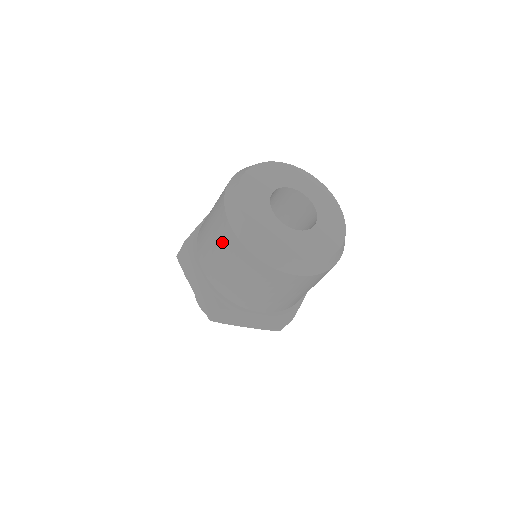
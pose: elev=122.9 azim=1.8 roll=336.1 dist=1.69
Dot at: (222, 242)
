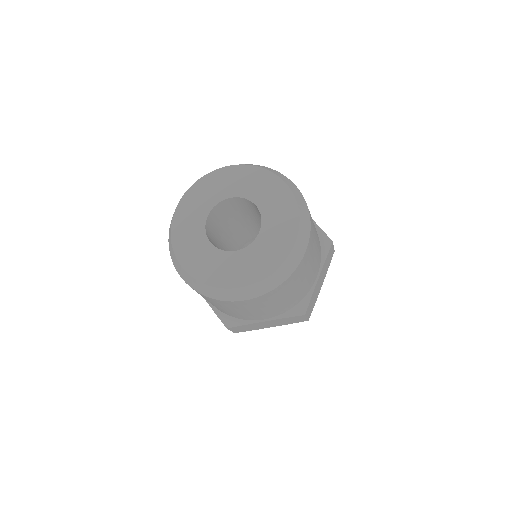
Dot at: occluded
